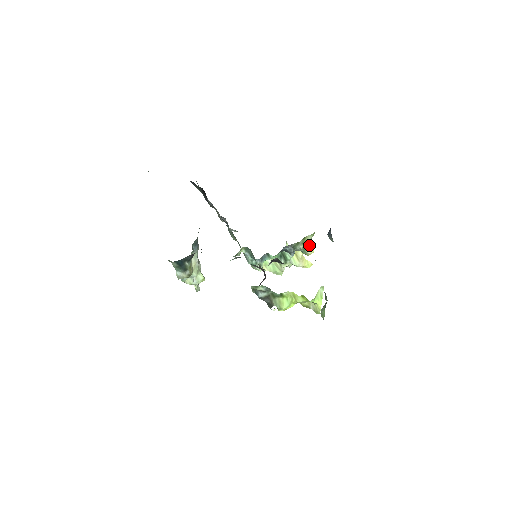
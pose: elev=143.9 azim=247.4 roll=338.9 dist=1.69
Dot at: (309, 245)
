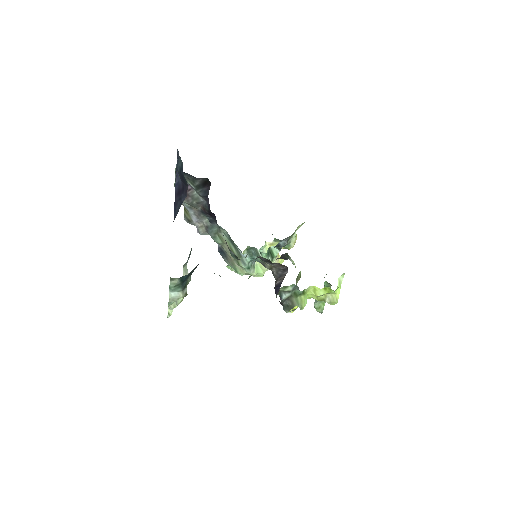
Dot at: (294, 237)
